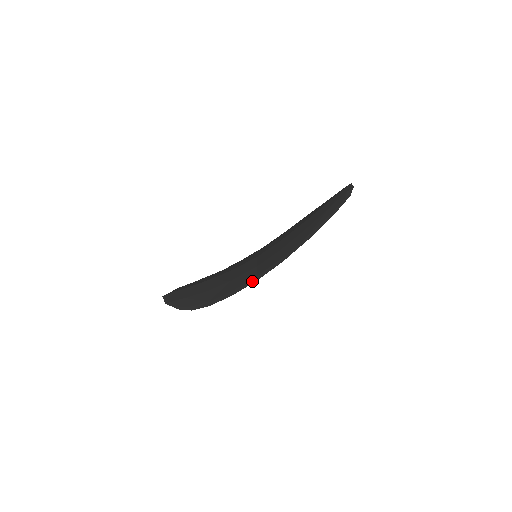
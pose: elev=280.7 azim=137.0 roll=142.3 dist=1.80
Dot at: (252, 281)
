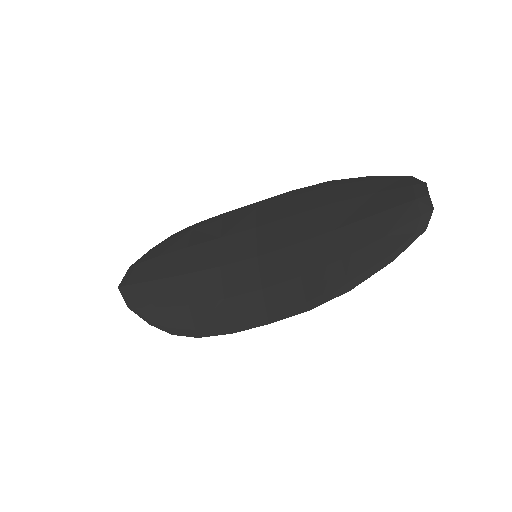
Dot at: (260, 322)
